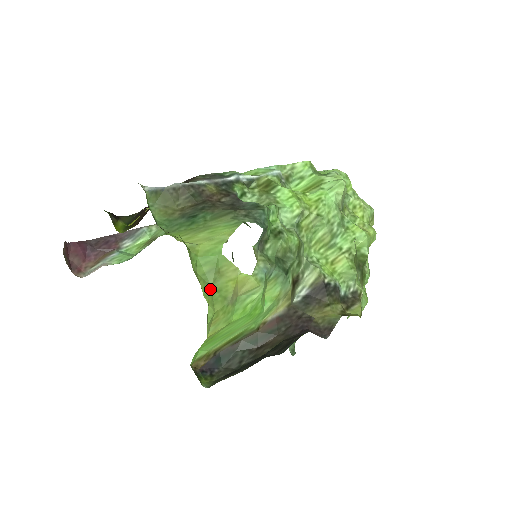
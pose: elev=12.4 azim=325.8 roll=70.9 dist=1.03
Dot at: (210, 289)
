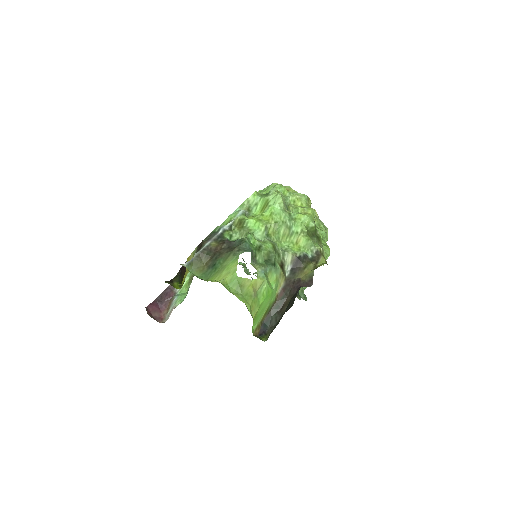
Dot at: (242, 296)
